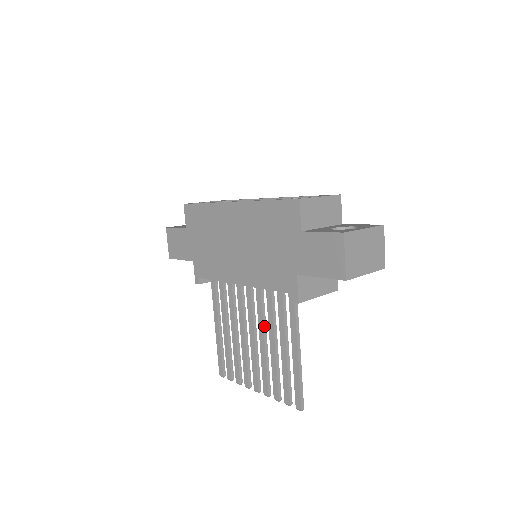
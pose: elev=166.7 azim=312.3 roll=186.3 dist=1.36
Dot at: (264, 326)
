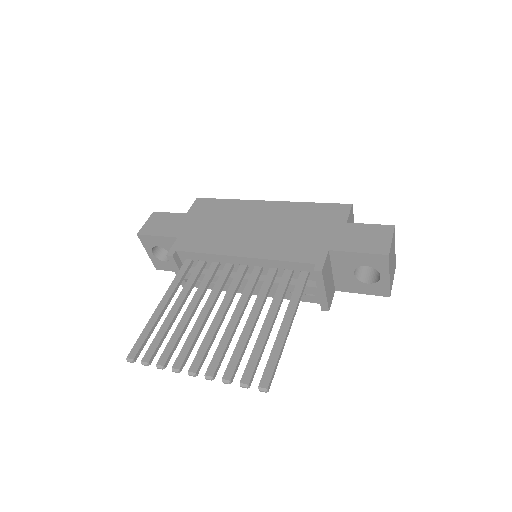
Dot at: (246, 303)
